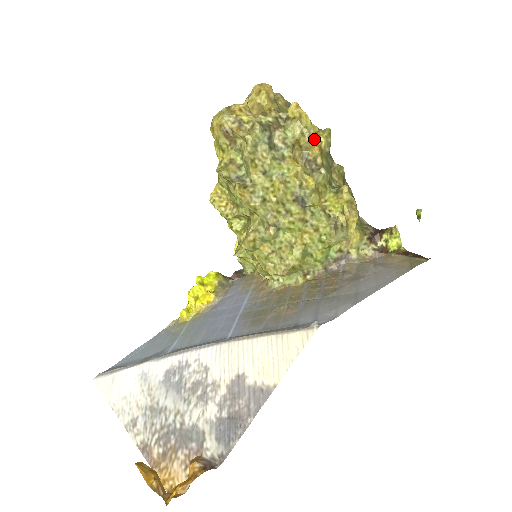
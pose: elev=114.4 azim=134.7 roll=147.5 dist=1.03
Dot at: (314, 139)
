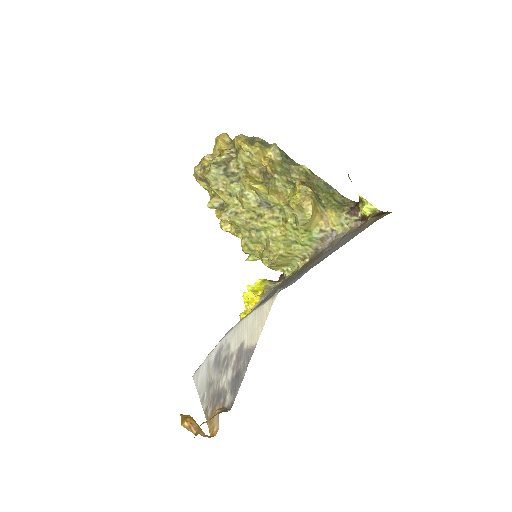
Dot at: (261, 156)
